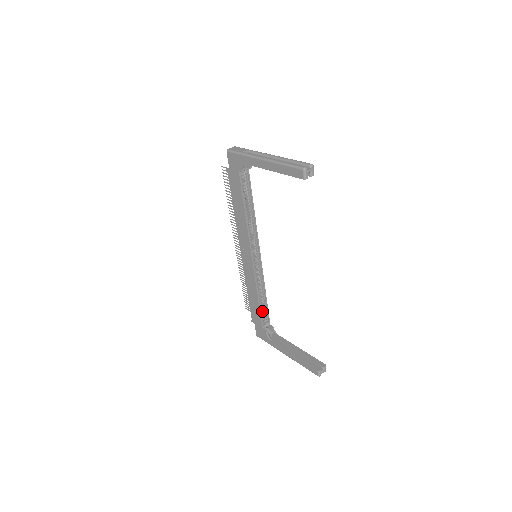
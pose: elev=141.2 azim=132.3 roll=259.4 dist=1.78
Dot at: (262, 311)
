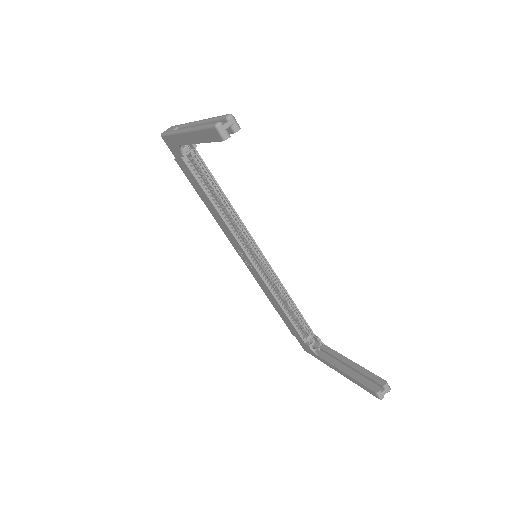
Dot at: occluded
